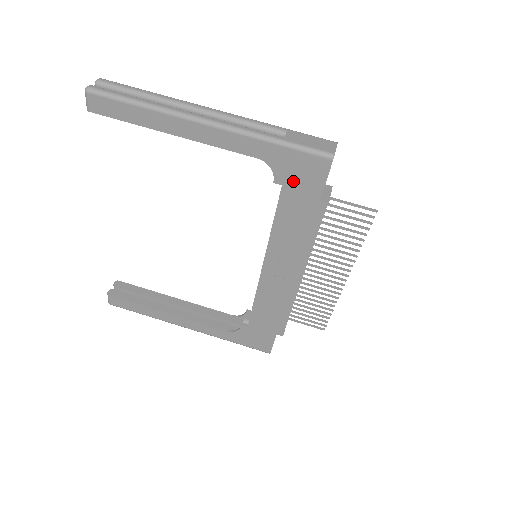
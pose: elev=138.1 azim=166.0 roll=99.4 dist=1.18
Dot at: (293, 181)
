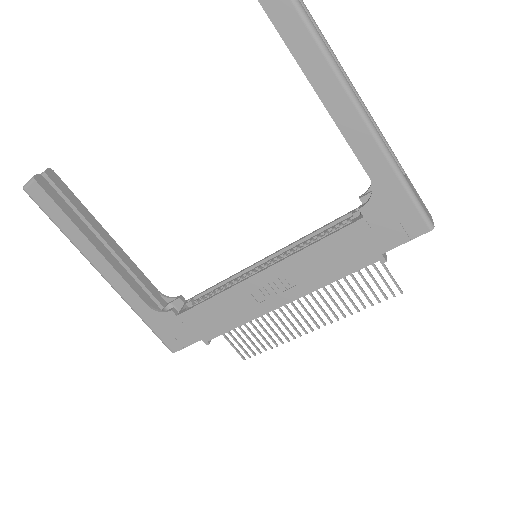
Dot at: (378, 221)
